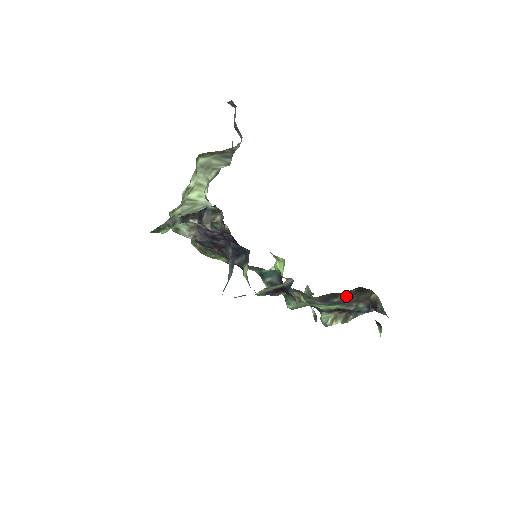
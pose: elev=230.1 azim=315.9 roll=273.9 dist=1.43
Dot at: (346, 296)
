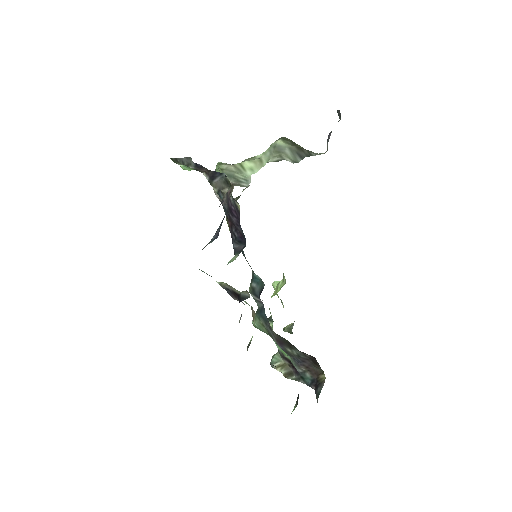
Dot at: (299, 355)
